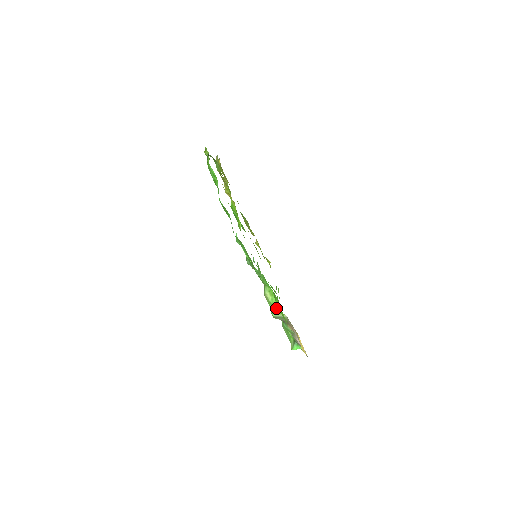
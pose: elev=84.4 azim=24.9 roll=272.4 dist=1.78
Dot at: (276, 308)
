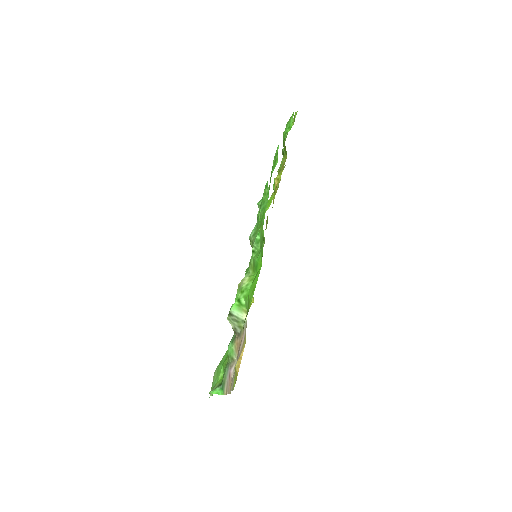
Dot at: (245, 295)
